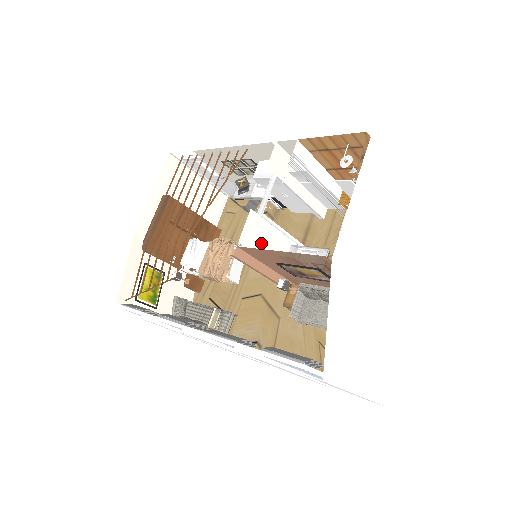
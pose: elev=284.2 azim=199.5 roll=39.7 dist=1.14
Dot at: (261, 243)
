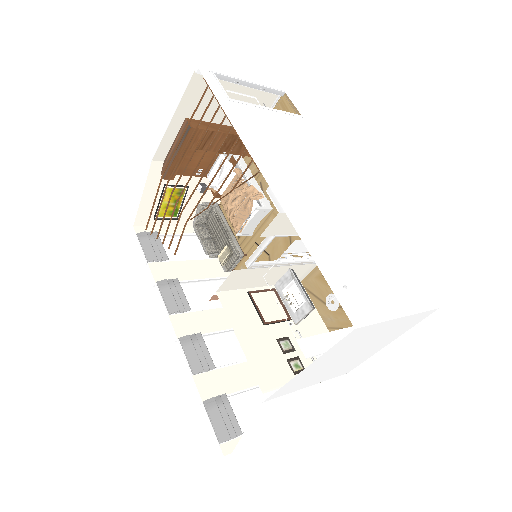
Dot at: (246, 282)
